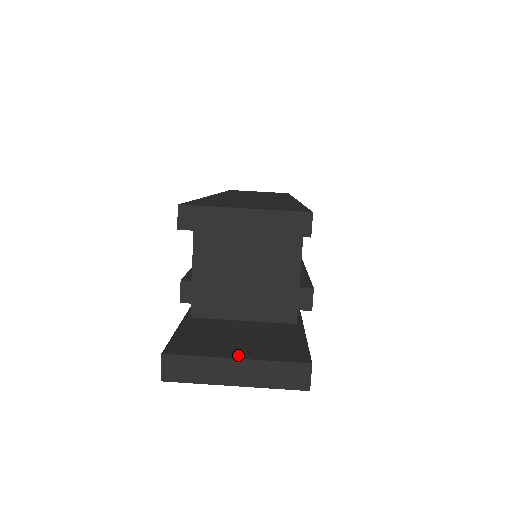
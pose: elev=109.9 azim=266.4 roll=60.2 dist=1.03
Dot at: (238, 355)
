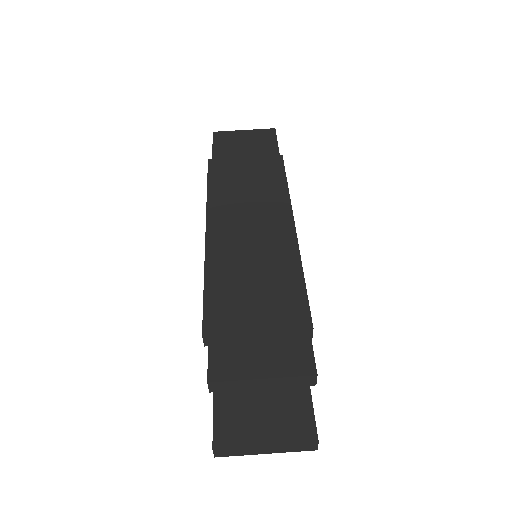
Dot at: (266, 440)
